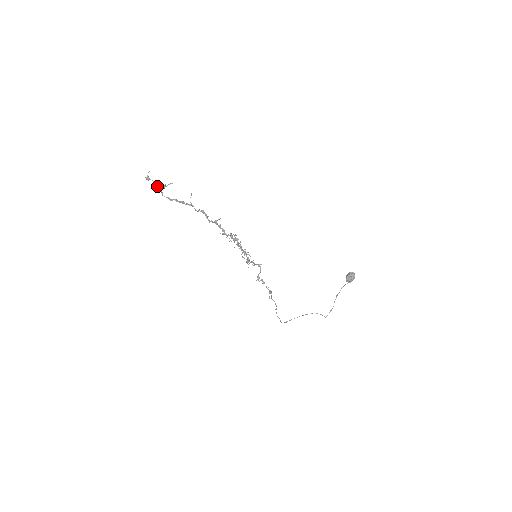
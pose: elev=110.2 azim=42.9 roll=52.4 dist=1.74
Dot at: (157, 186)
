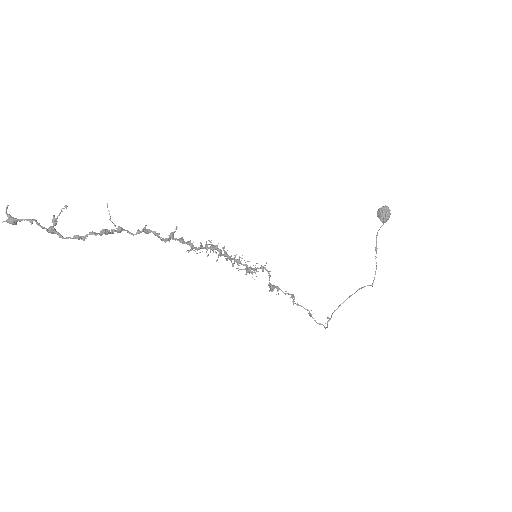
Dot at: (40, 226)
